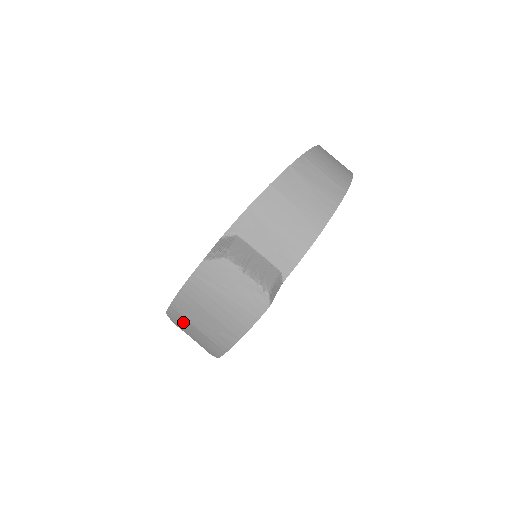
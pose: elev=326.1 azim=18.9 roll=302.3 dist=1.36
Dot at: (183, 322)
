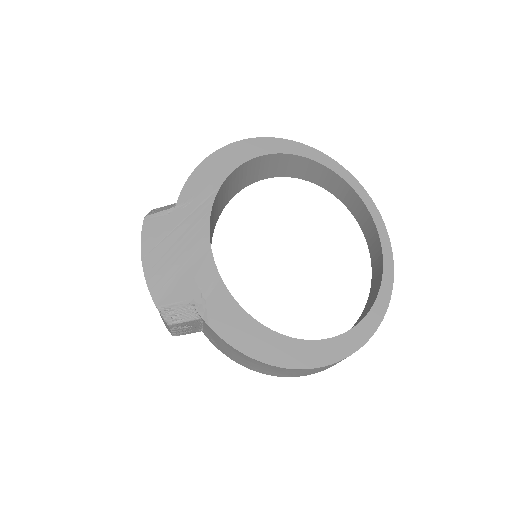
Dot at: occluded
